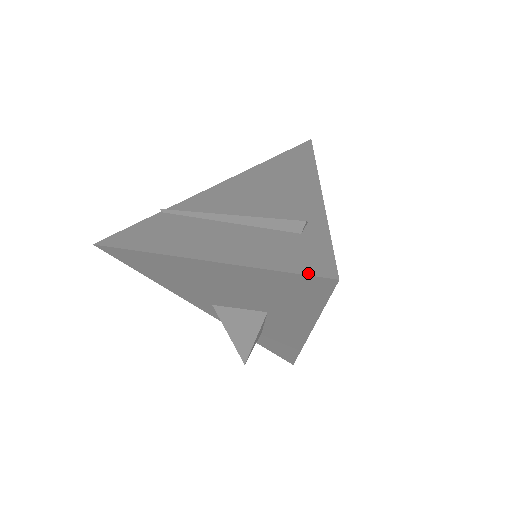
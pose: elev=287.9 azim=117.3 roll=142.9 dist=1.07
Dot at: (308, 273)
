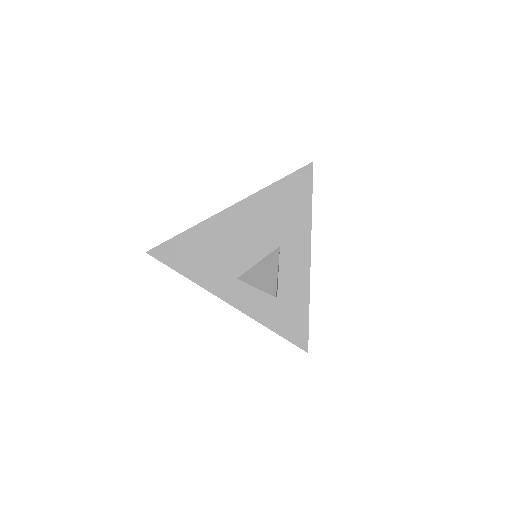
Dot at: (298, 170)
